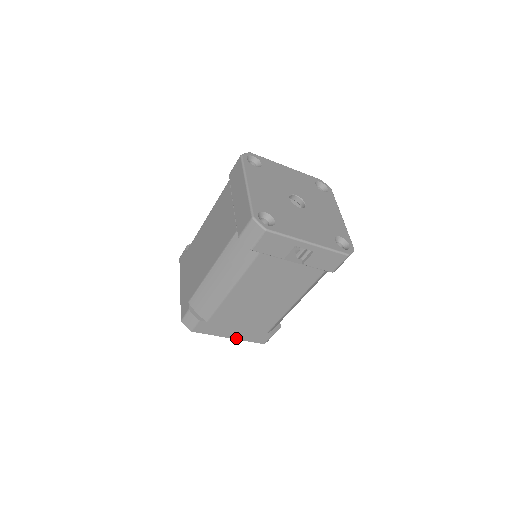
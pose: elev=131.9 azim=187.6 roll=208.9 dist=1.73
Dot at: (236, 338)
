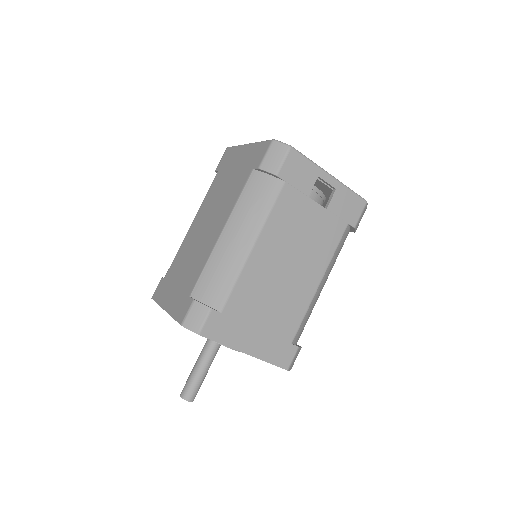
Dot at: (254, 355)
